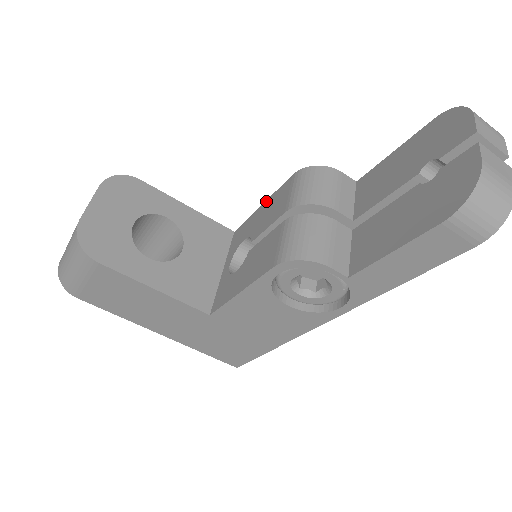
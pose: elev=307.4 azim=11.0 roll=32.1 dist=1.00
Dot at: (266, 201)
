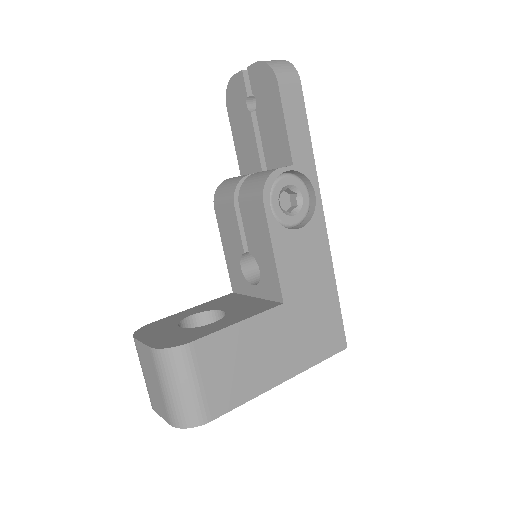
Dot at: (222, 243)
